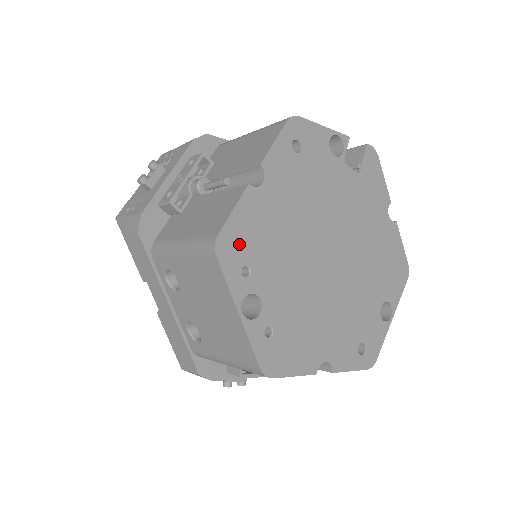
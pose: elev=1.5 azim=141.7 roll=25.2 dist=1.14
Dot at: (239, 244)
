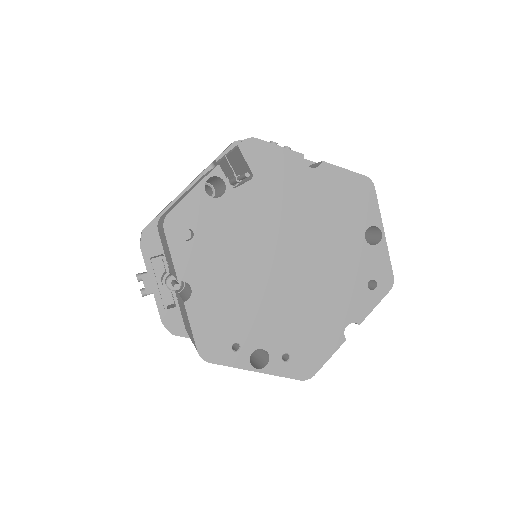
Dot at: (215, 340)
